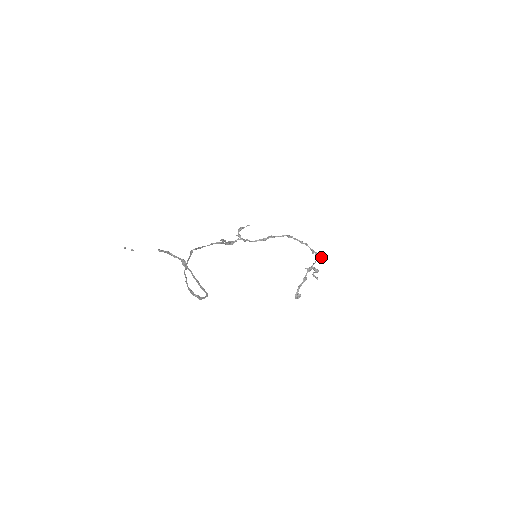
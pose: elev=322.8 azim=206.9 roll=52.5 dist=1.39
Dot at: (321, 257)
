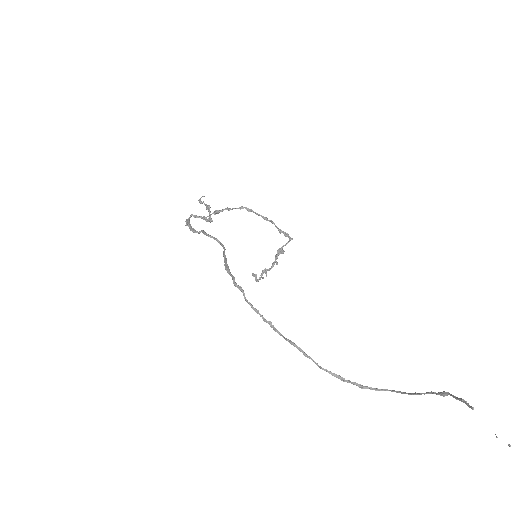
Dot at: (292, 239)
